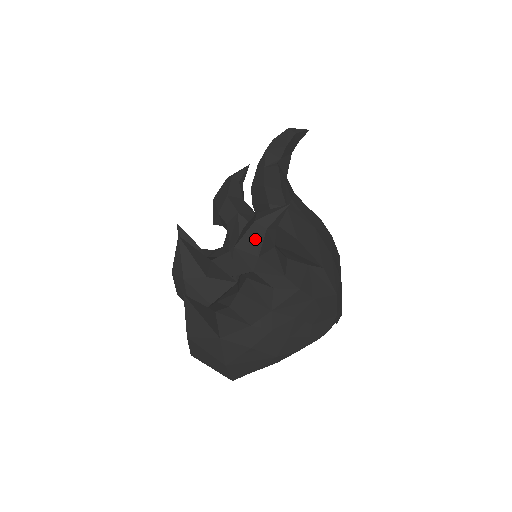
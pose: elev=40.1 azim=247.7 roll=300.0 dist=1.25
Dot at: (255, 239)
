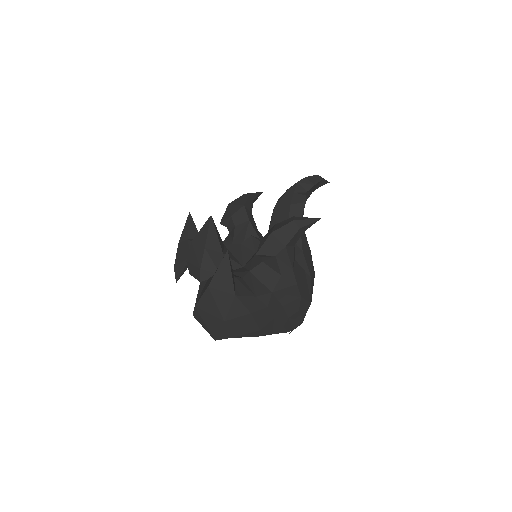
Dot at: (288, 233)
